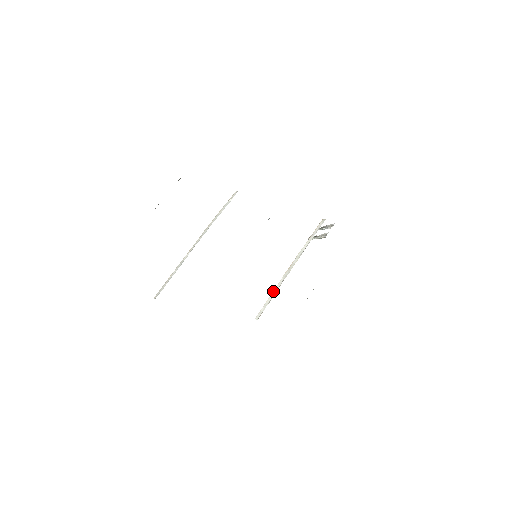
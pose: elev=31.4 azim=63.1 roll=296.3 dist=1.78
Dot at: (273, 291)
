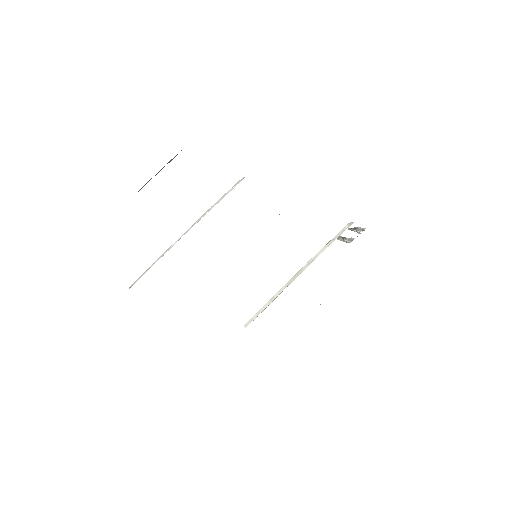
Dot at: (271, 298)
